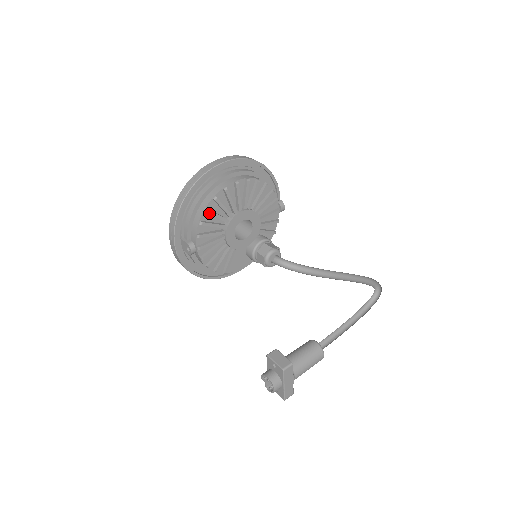
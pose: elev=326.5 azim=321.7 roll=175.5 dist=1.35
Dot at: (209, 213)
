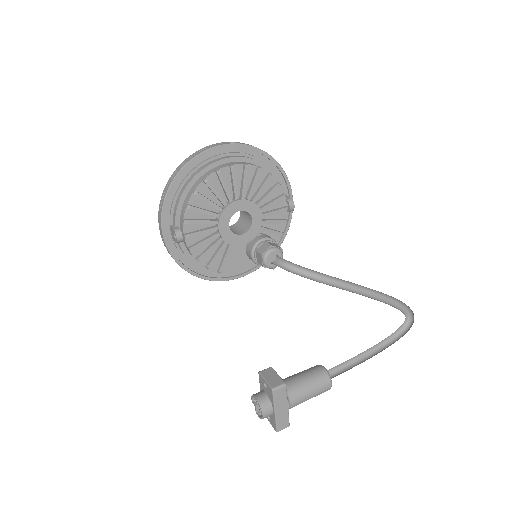
Dot at: (198, 196)
